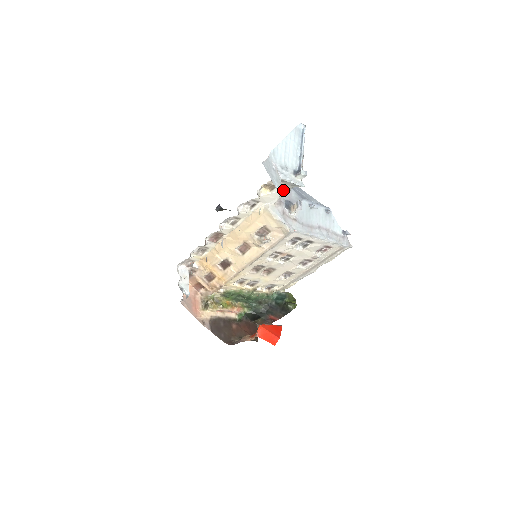
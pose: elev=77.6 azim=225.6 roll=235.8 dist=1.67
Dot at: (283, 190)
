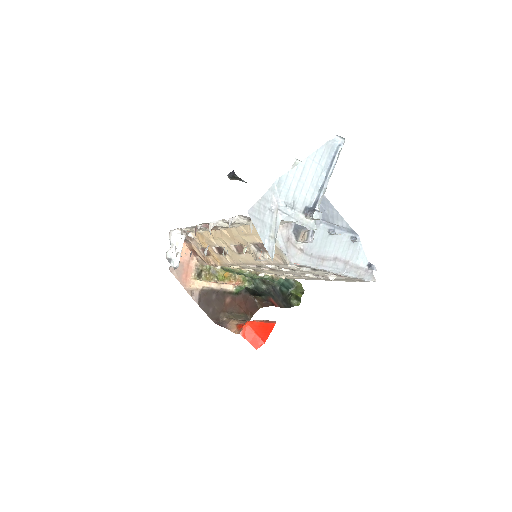
Dot at: occluded
